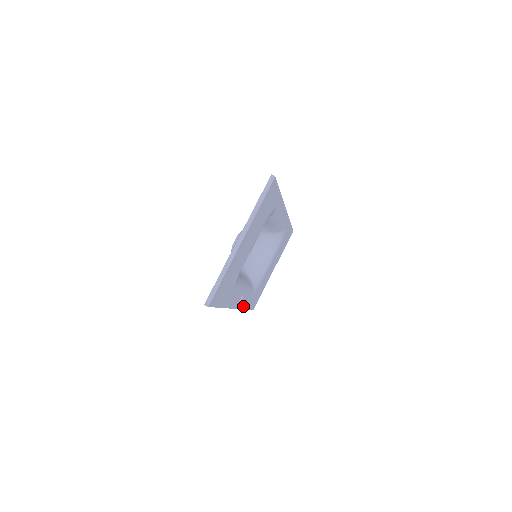
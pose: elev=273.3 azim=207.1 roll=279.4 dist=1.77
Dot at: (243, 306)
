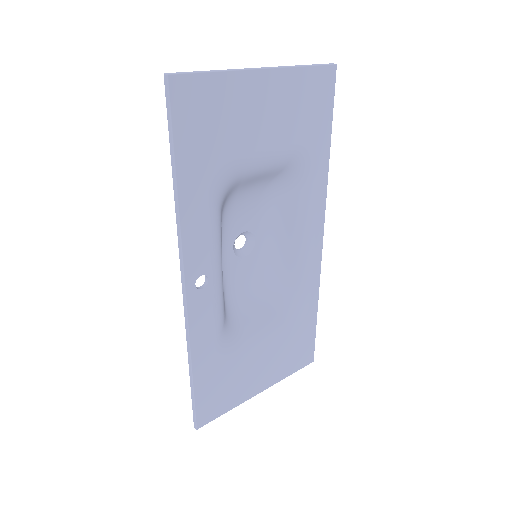
Dot at: (194, 332)
